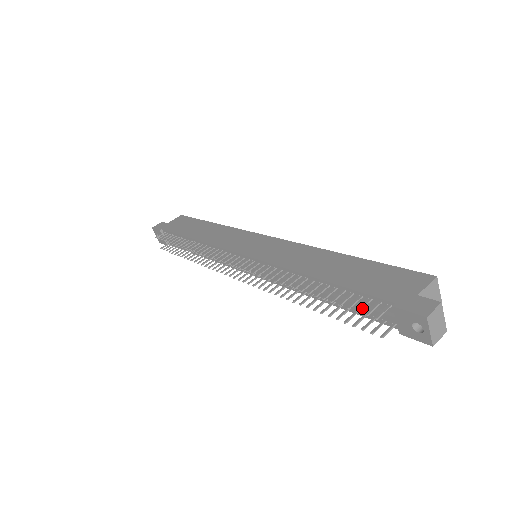
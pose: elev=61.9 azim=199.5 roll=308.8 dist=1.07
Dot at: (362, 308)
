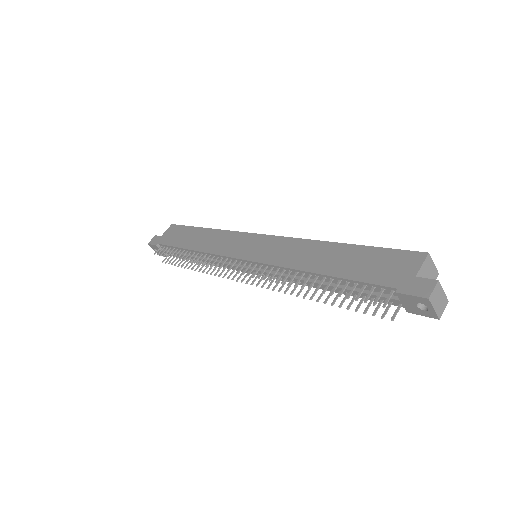
Dot at: (368, 298)
